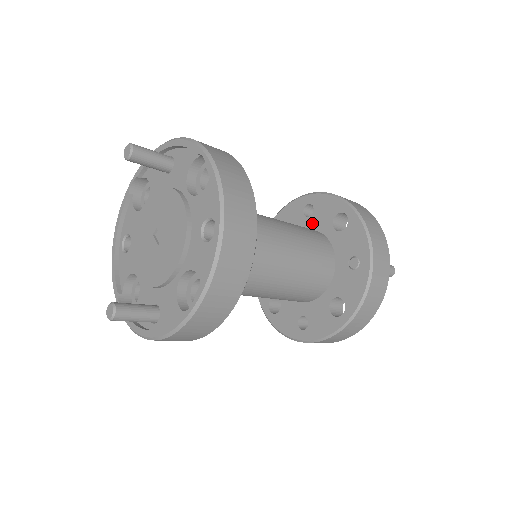
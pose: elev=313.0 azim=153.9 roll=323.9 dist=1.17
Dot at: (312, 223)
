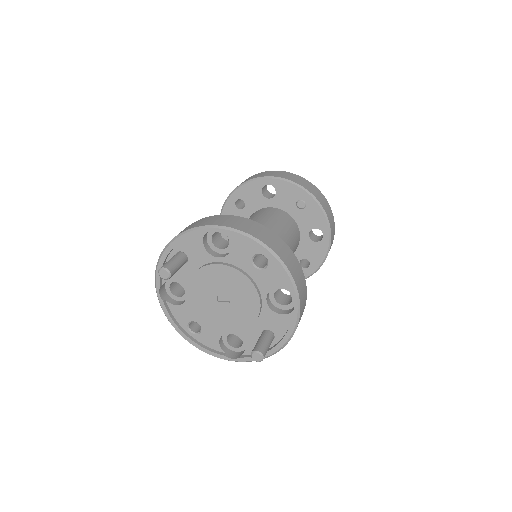
Dot at: (251, 209)
